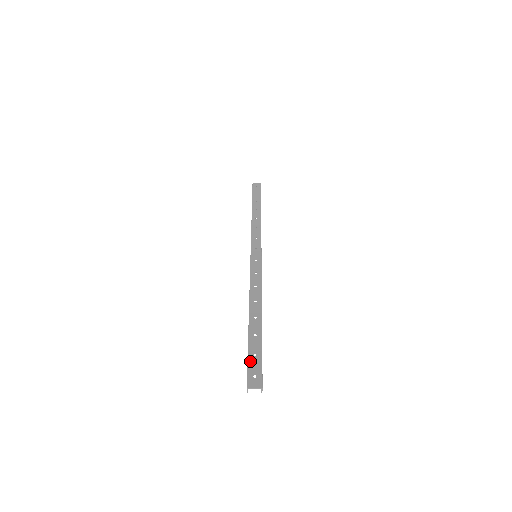
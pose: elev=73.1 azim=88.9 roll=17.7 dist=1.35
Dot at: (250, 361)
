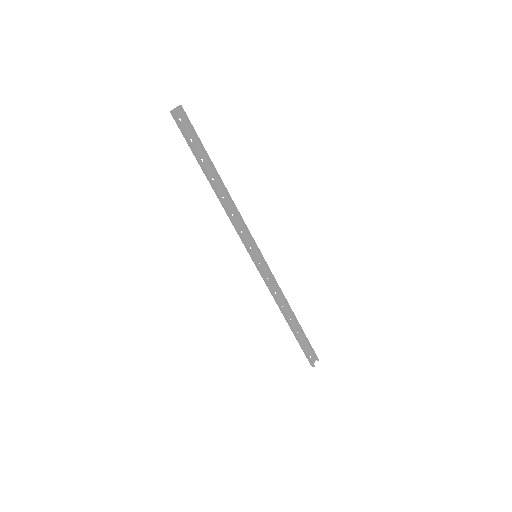
Dot at: (185, 136)
